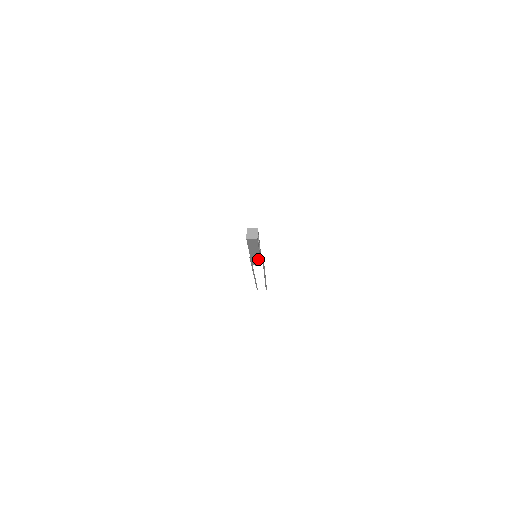
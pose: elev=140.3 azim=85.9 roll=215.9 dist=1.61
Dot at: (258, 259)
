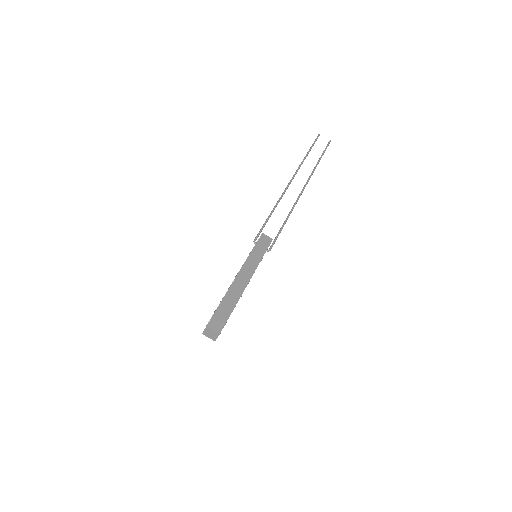
Dot at: occluded
